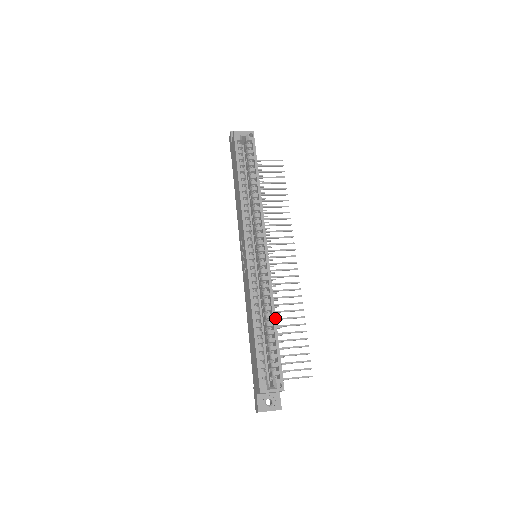
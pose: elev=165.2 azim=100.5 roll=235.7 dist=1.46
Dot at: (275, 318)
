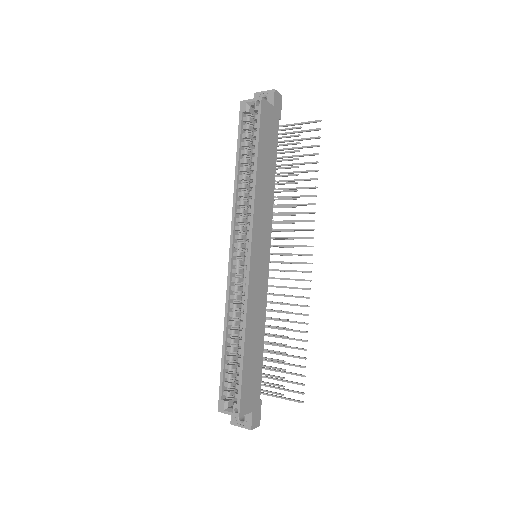
Dot at: (244, 338)
